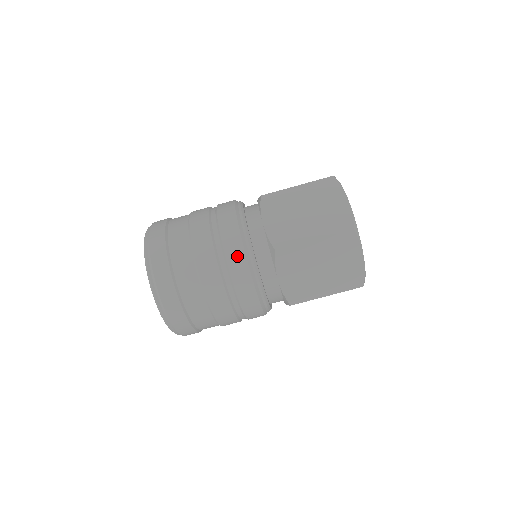
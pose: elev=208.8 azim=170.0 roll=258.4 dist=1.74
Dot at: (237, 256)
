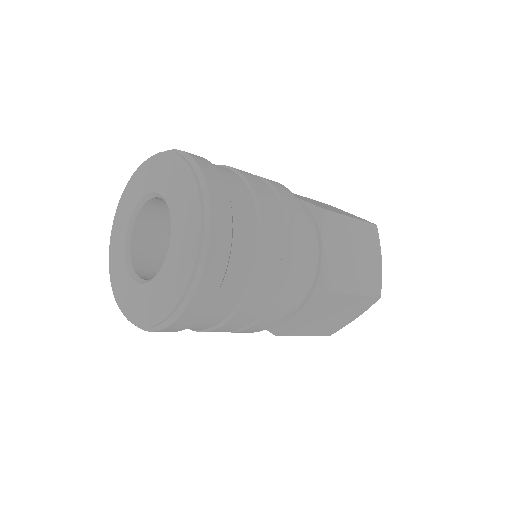
Dot at: (296, 281)
